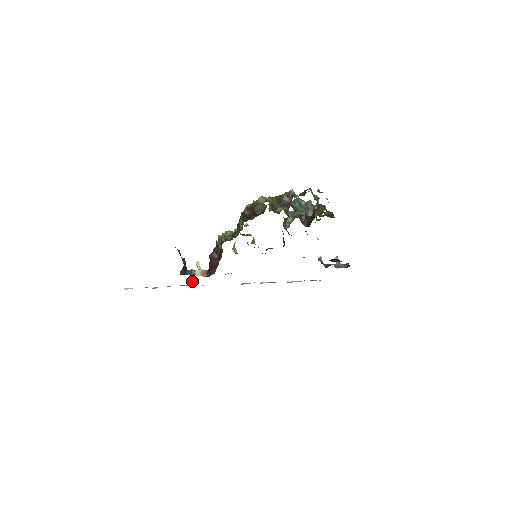
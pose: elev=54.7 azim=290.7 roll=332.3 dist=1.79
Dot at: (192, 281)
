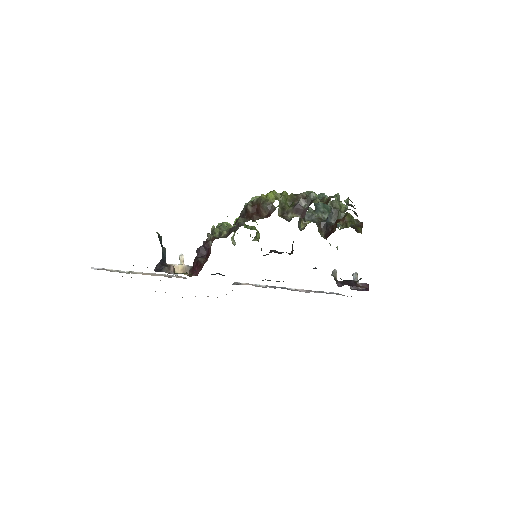
Dot at: occluded
